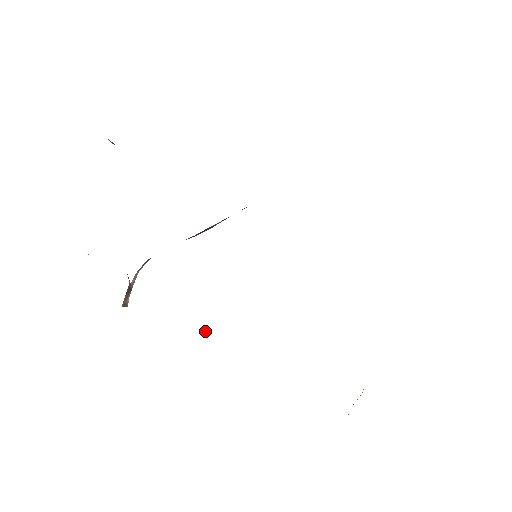
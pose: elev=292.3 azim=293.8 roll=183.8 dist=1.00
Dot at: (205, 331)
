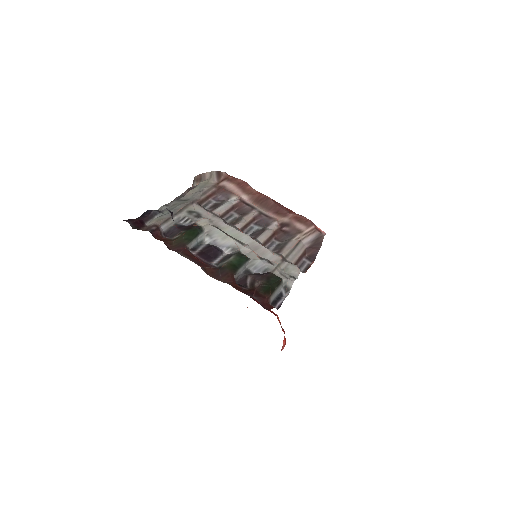
Dot at: occluded
